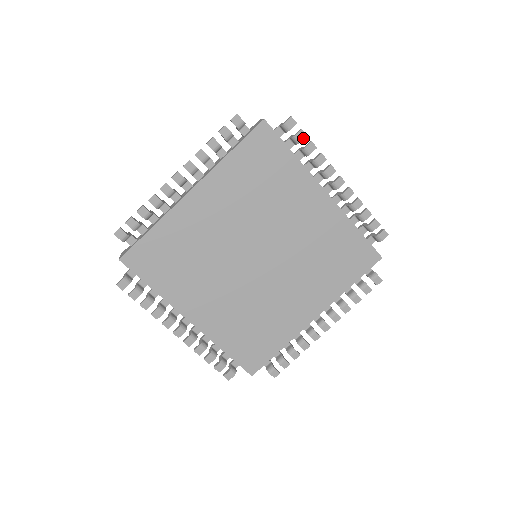
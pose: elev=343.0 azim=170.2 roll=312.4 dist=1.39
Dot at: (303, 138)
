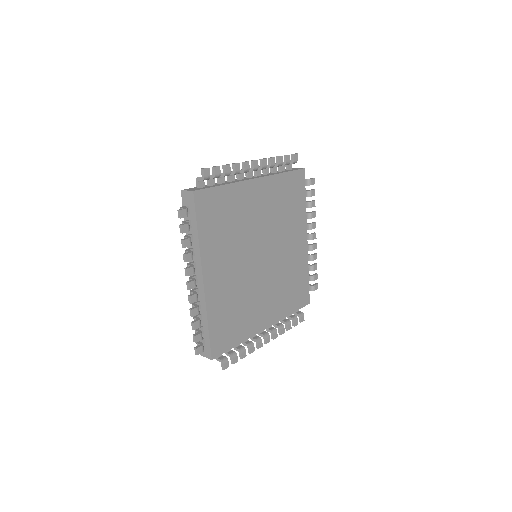
Dot at: (313, 195)
